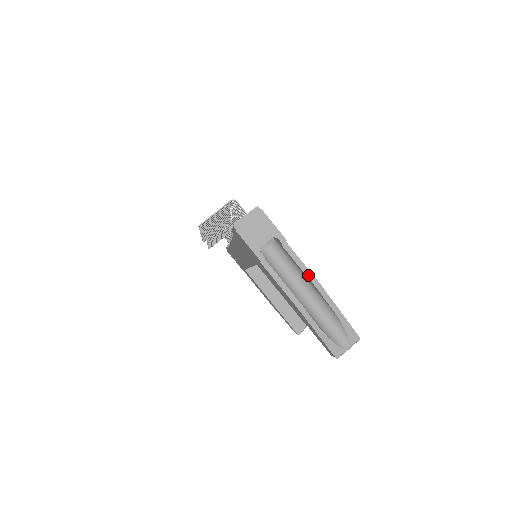
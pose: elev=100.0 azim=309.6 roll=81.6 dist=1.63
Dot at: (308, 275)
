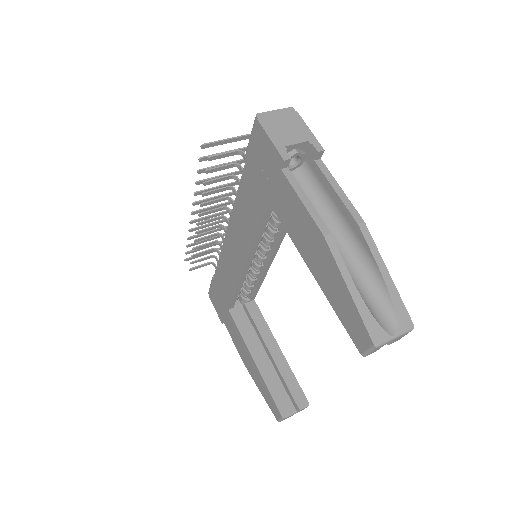
Dot at: (347, 204)
